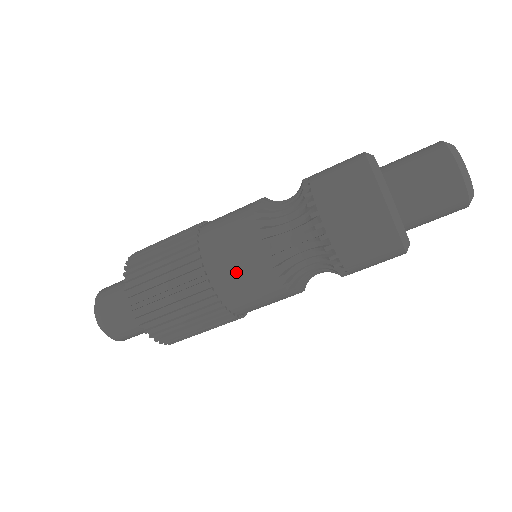
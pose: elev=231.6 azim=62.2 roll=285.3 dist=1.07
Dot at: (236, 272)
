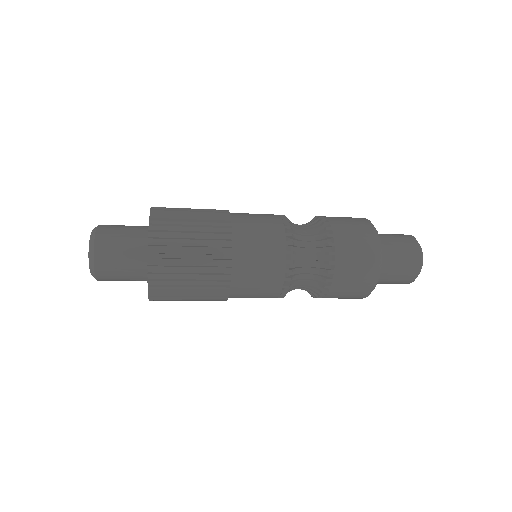
Dot at: (253, 292)
